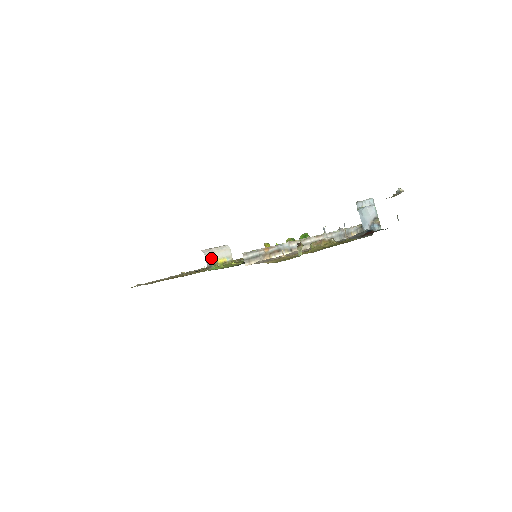
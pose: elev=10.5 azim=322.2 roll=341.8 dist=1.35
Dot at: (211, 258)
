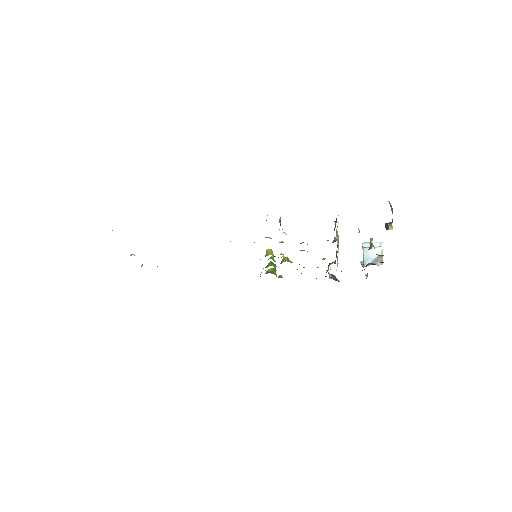
Dot at: occluded
